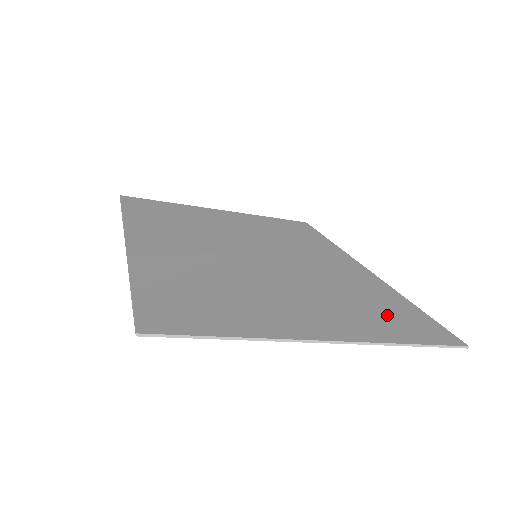
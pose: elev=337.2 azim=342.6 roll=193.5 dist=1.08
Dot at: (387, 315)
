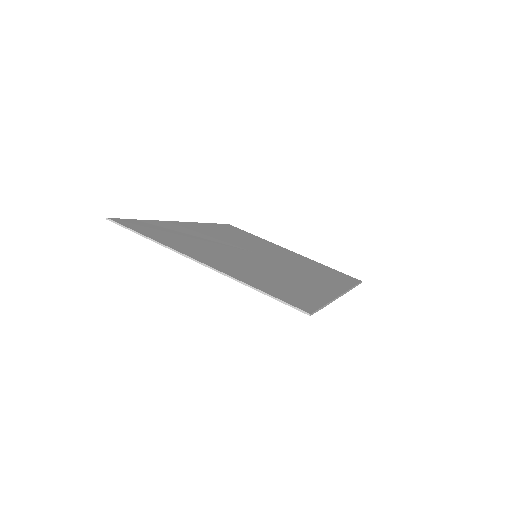
Dot at: (281, 288)
